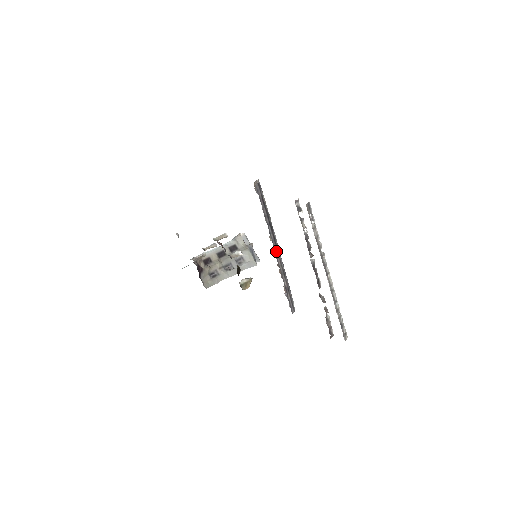
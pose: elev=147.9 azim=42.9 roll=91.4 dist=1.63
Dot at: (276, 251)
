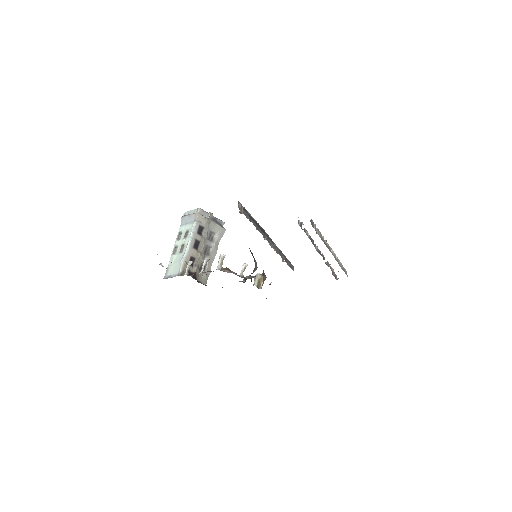
Dot at: (272, 244)
